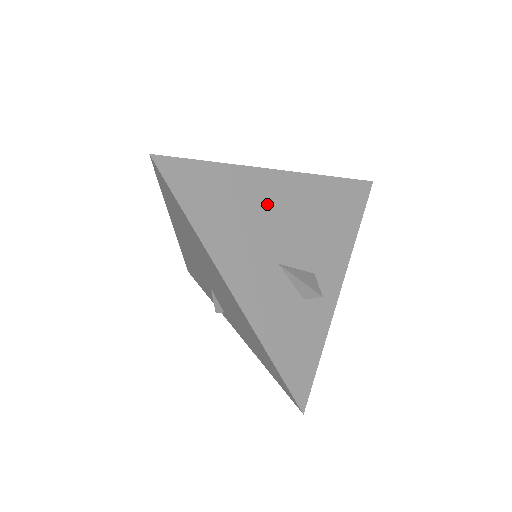
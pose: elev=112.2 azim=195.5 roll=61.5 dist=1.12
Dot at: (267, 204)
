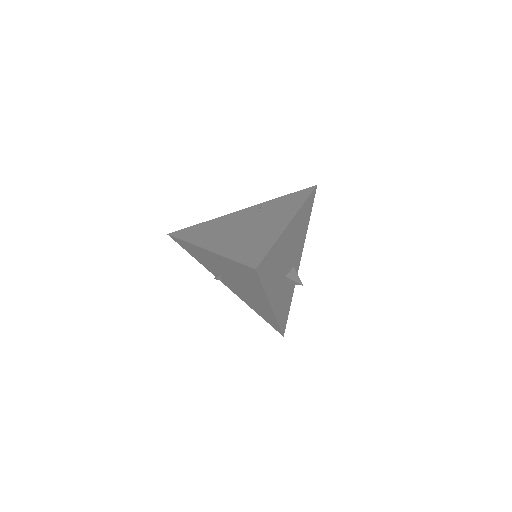
Dot at: (285, 247)
